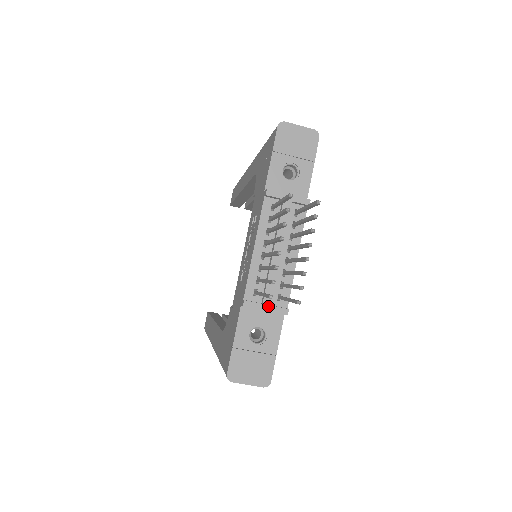
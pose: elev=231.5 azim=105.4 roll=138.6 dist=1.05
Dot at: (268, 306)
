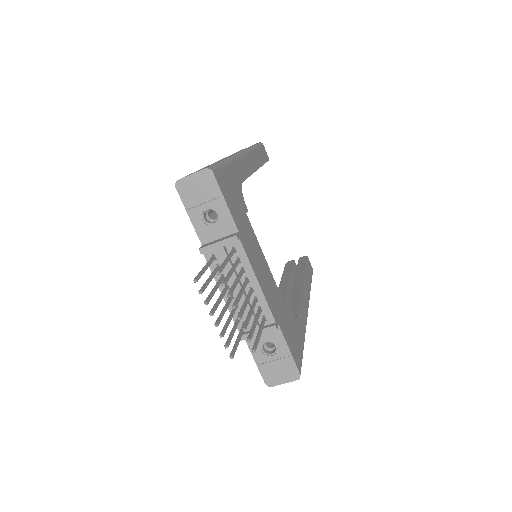
Dot at: occluded
